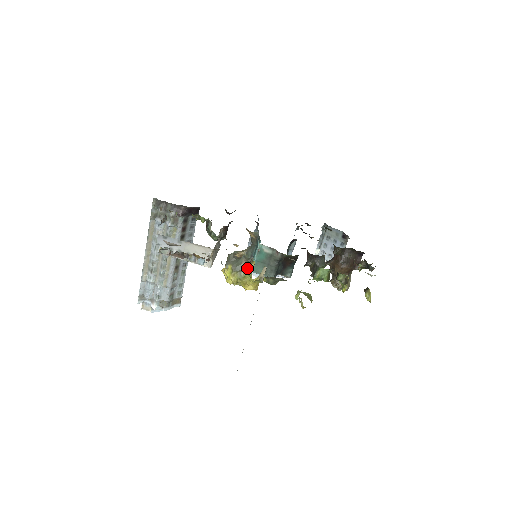
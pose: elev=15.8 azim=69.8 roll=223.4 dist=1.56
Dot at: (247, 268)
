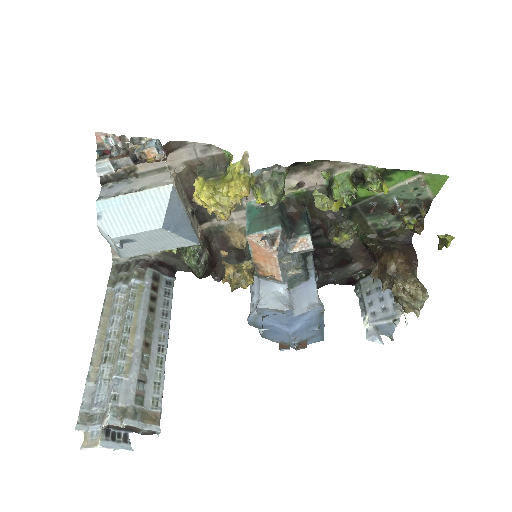
Dot at: (225, 174)
